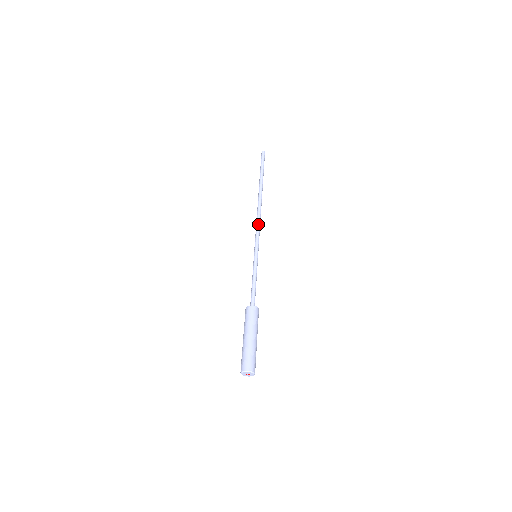
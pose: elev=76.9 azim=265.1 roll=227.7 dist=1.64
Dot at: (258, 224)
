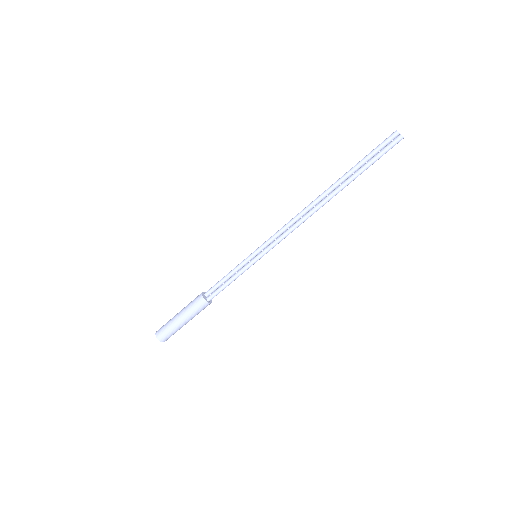
Dot at: occluded
